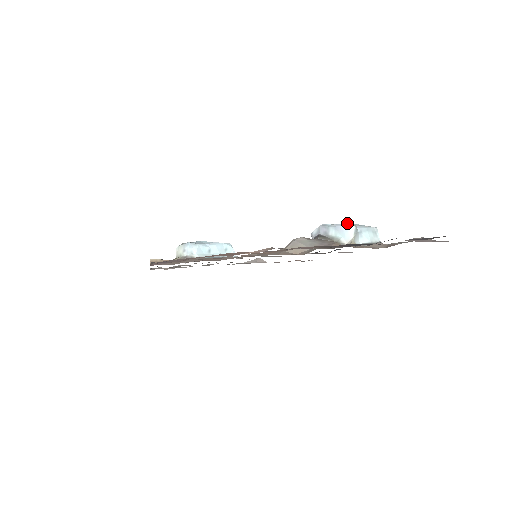
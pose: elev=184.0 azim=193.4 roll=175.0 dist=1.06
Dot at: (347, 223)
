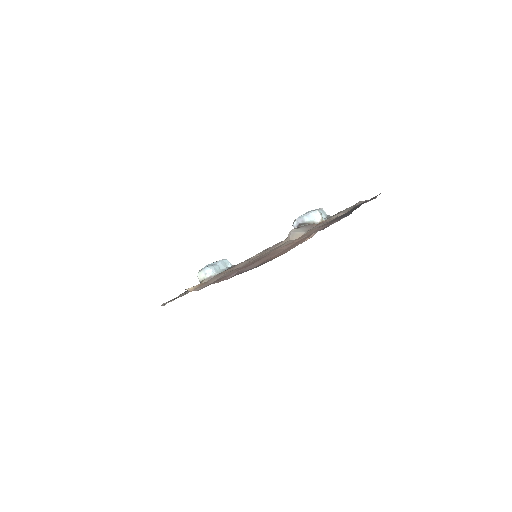
Dot at: (312, 211)
